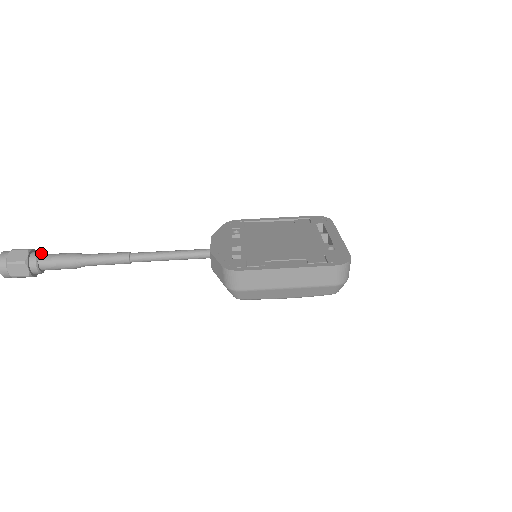
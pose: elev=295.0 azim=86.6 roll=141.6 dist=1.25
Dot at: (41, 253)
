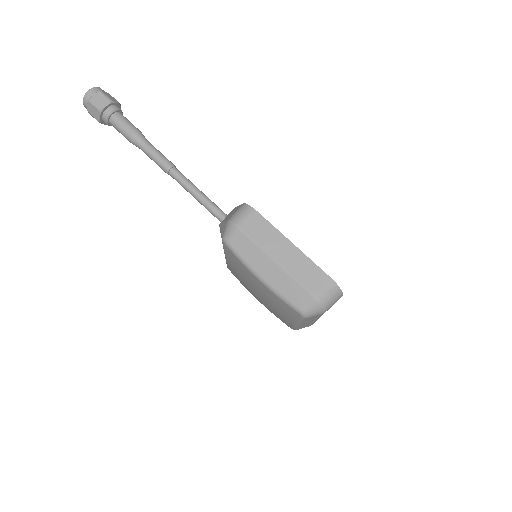
Dot at: occluded
